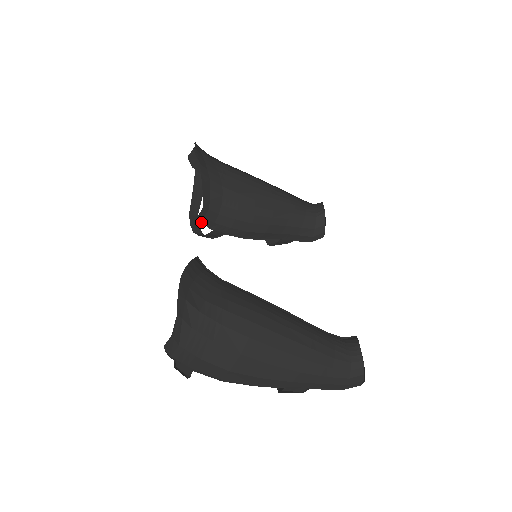
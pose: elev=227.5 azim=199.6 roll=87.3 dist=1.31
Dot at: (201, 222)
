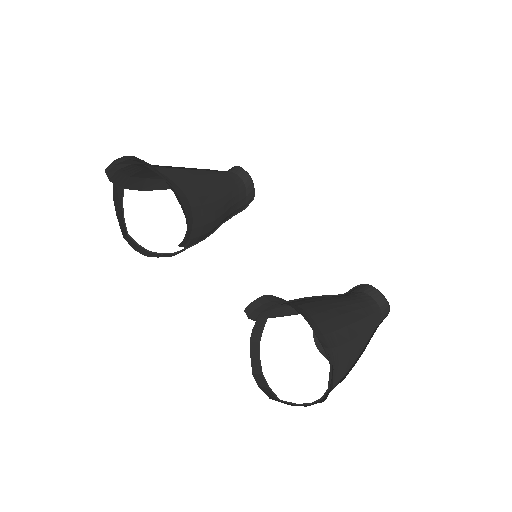
Dot at: (179, 246)
